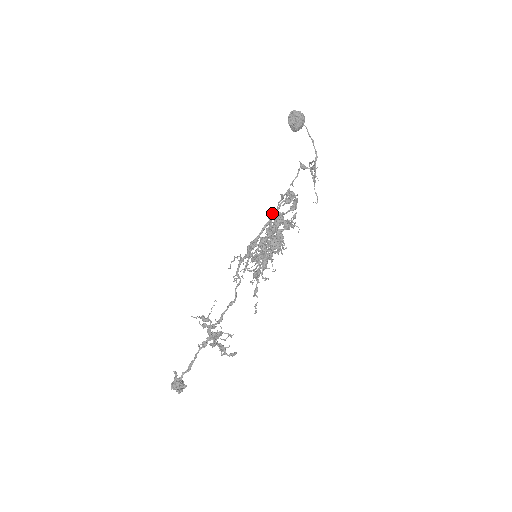
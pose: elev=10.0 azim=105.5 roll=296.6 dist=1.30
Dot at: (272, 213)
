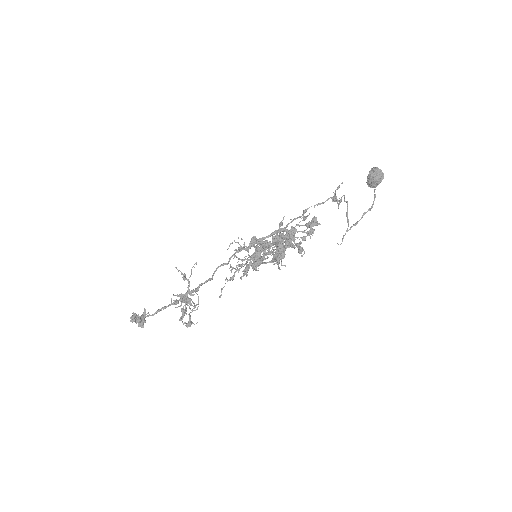
Dot at: (282, 220)
